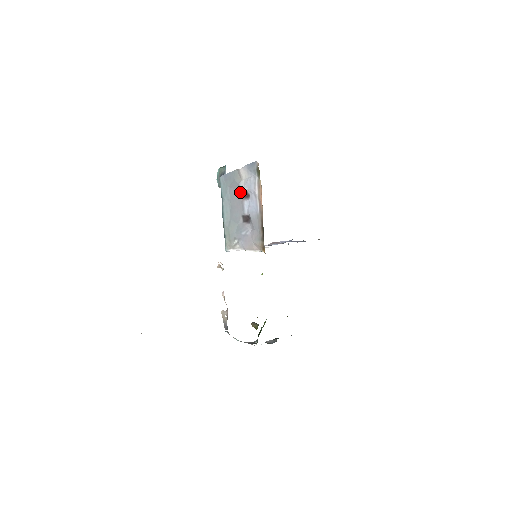
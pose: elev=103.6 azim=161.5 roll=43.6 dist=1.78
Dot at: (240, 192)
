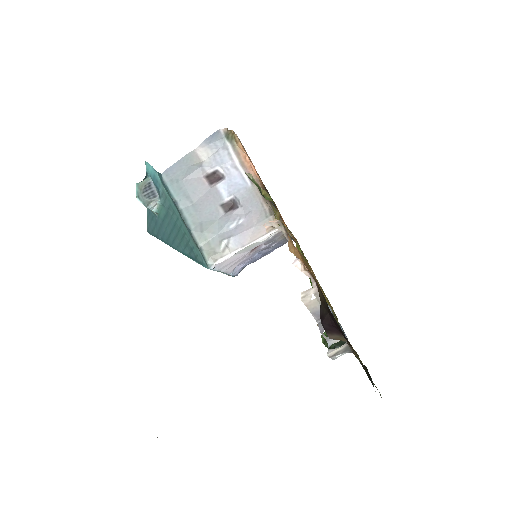
Dot at: (205, 177)
